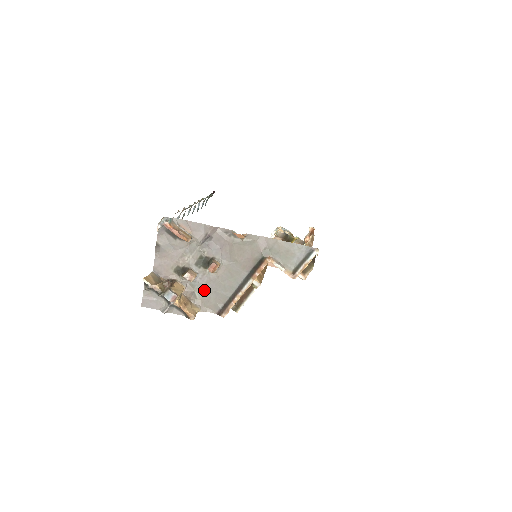
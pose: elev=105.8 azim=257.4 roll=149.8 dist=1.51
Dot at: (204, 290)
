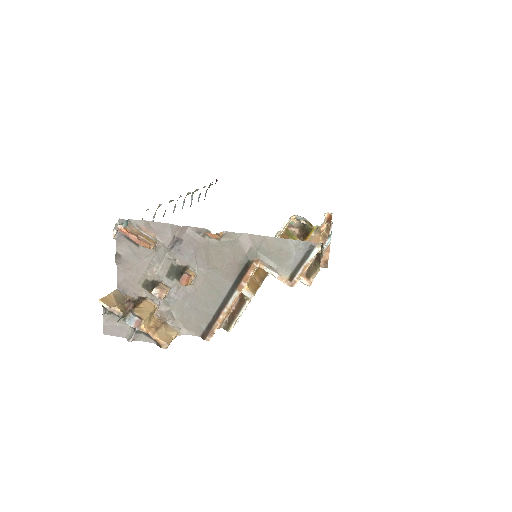
Dot at: (182, 308)
